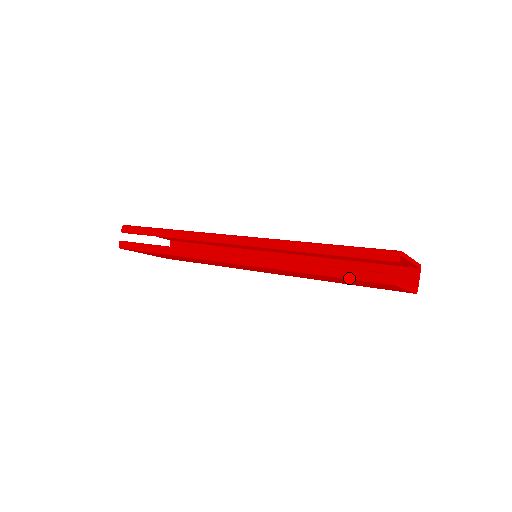
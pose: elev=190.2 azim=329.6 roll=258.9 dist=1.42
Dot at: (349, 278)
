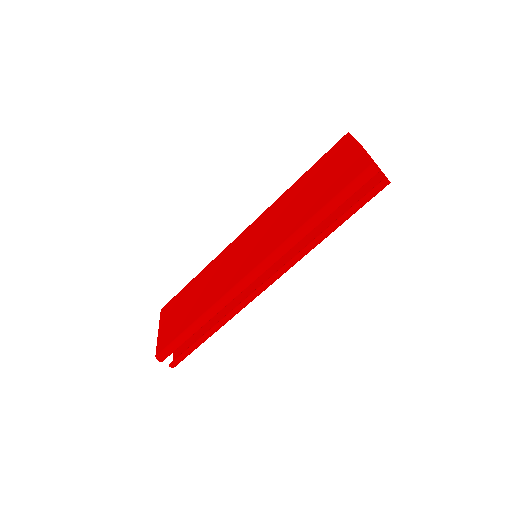
Dot at: occluded
